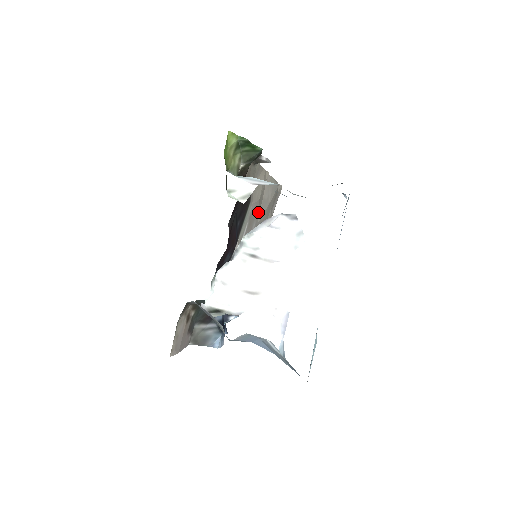
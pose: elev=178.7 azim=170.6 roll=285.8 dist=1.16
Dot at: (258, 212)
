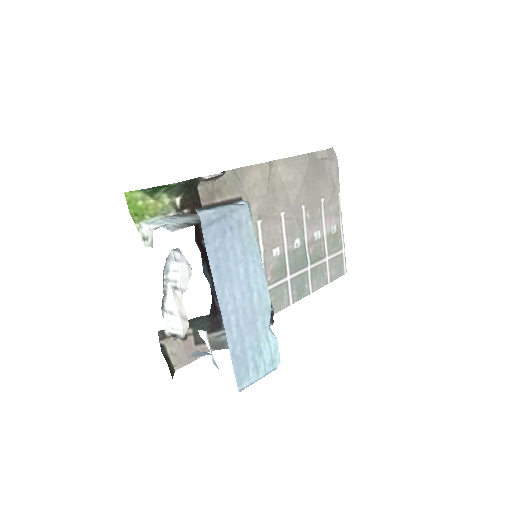
Dot at: (280, 199)
